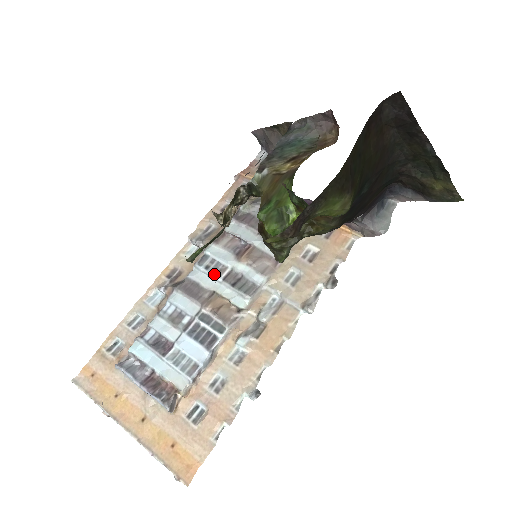
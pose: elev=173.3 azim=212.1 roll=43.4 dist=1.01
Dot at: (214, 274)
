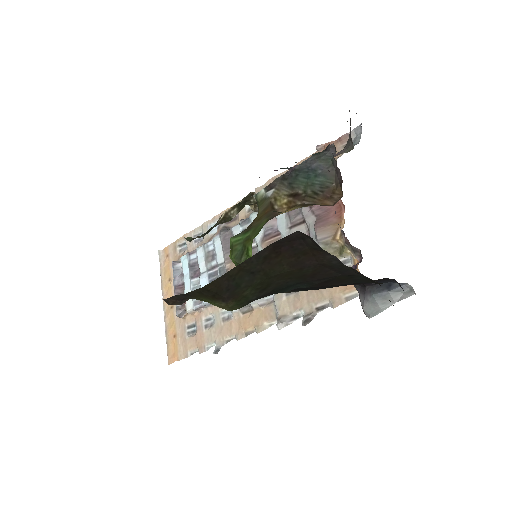
Dot at: occluded
